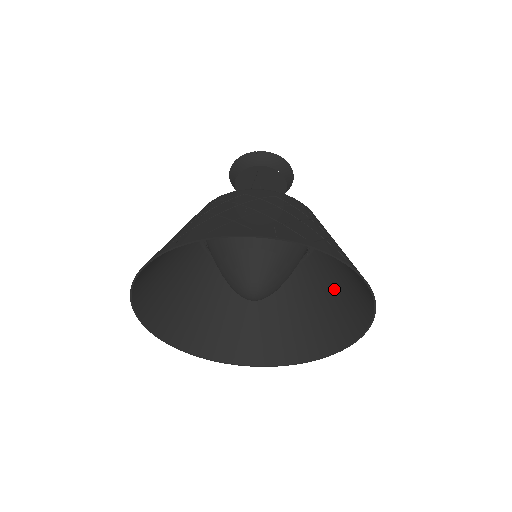
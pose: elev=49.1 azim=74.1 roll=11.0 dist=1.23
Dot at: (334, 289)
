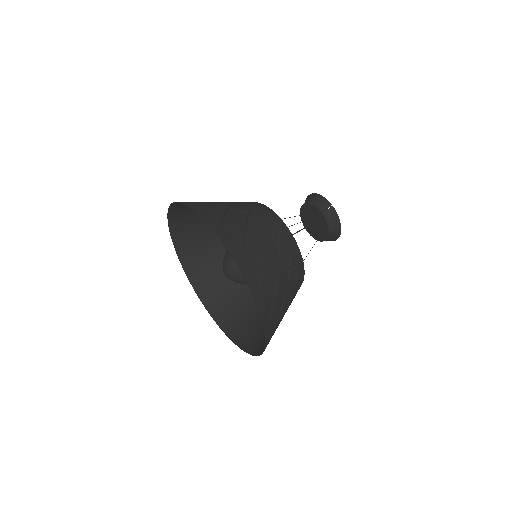
Dot at: occluded
